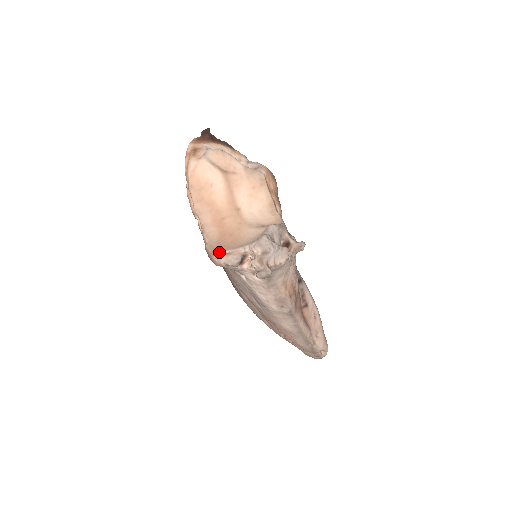
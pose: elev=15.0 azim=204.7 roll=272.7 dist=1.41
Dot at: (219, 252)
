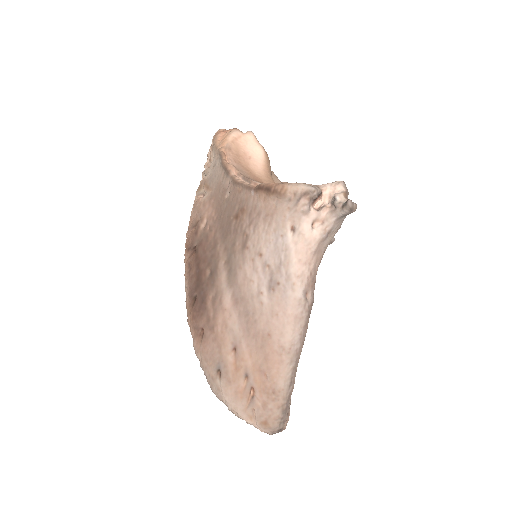
Dot at: occluded
